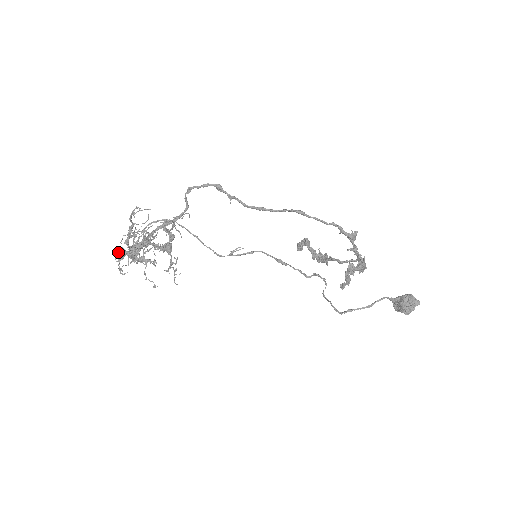
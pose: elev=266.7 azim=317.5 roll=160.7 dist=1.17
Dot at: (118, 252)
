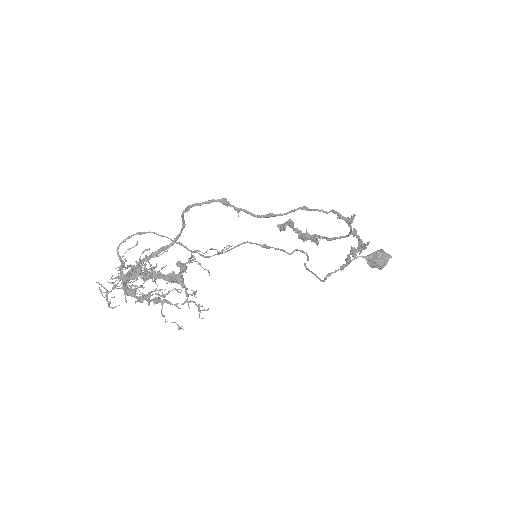
Dot at: (102, 286)
